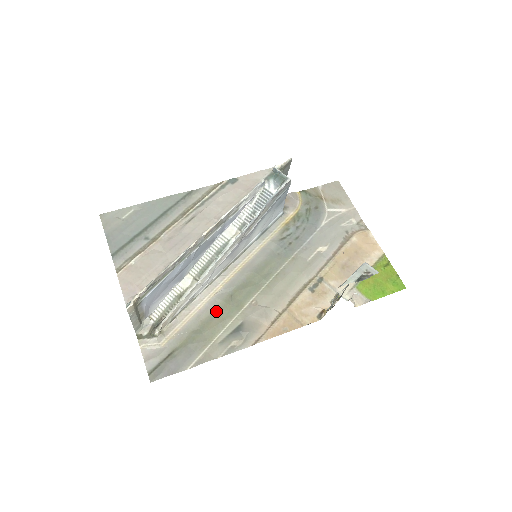
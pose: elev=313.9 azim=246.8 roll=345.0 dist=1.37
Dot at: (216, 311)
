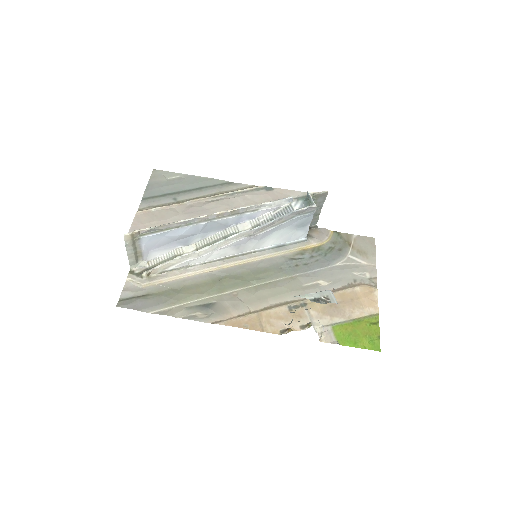
Dot at: (200, 284)
